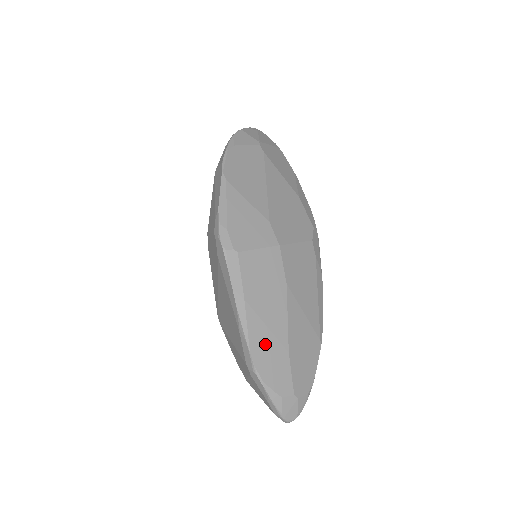
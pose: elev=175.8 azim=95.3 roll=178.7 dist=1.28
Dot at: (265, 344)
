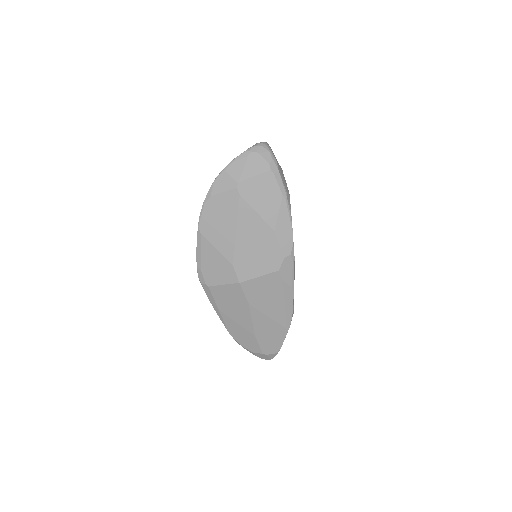
Dot at: (238, 330)
